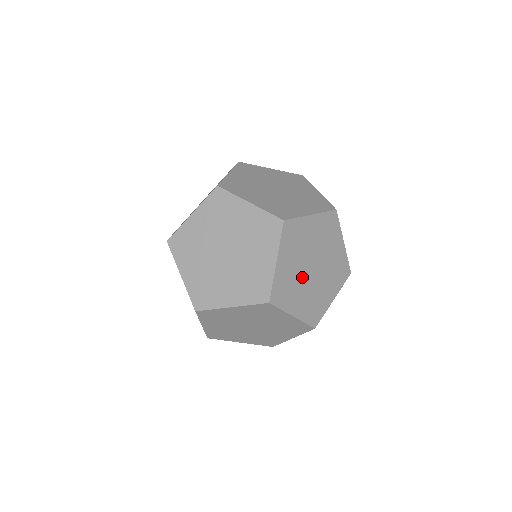
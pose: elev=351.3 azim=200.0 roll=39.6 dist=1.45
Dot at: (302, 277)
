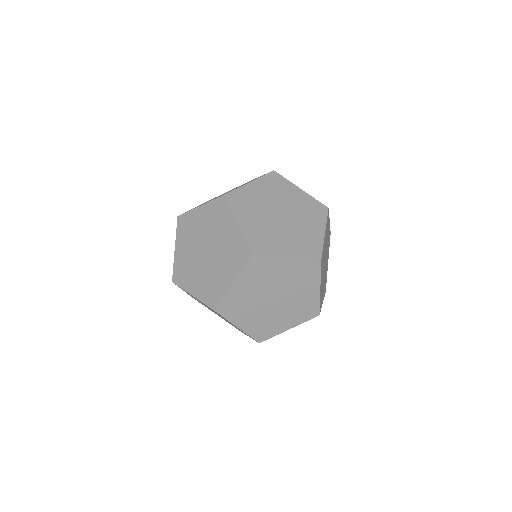
Dot at: (274, 227)
